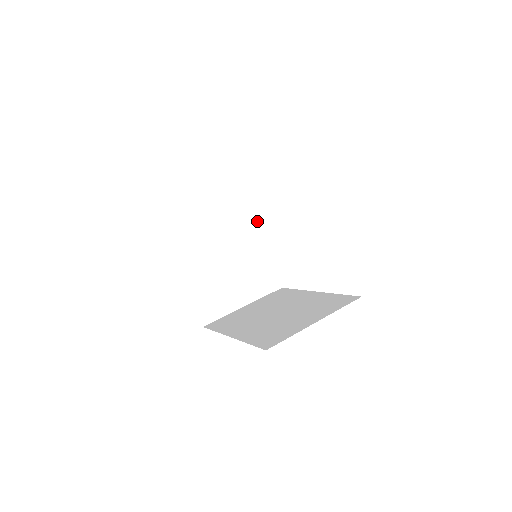
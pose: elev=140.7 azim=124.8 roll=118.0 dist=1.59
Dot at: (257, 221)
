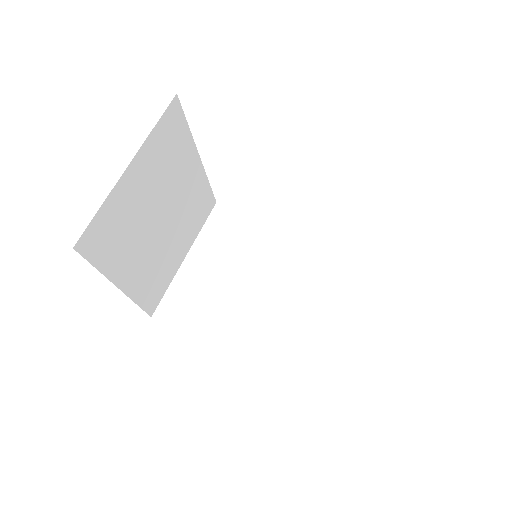
Dot at: (190, 139)
